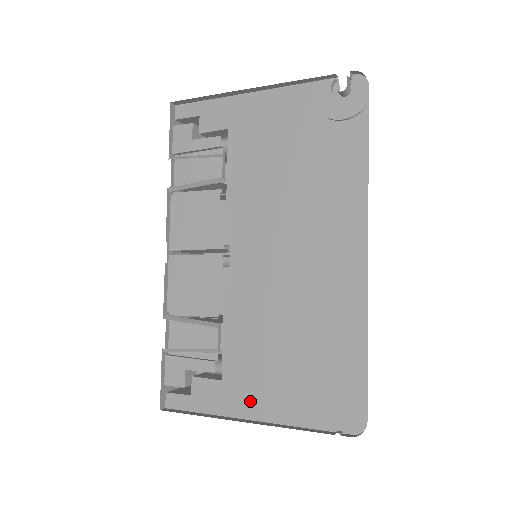
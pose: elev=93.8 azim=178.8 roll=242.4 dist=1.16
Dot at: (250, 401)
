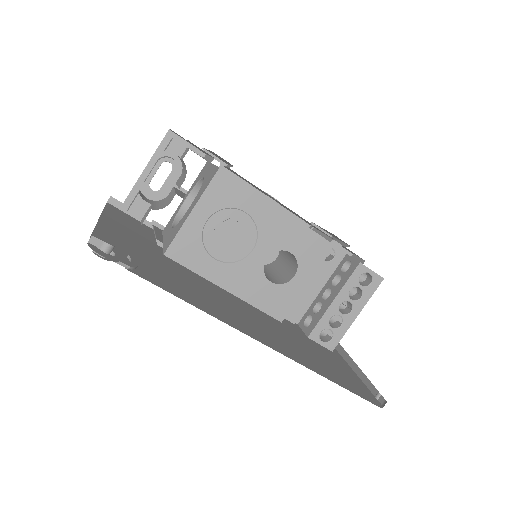
Dot at: occluded
